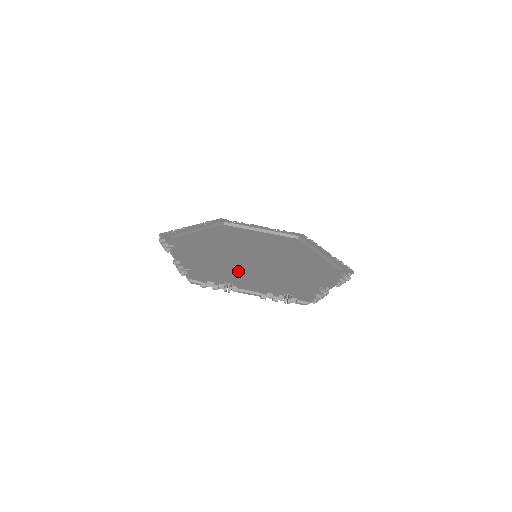
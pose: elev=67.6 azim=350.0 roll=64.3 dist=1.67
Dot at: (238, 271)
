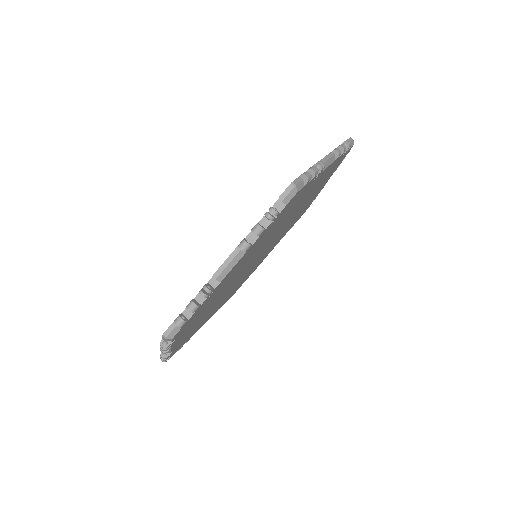
Dot at: occluded
